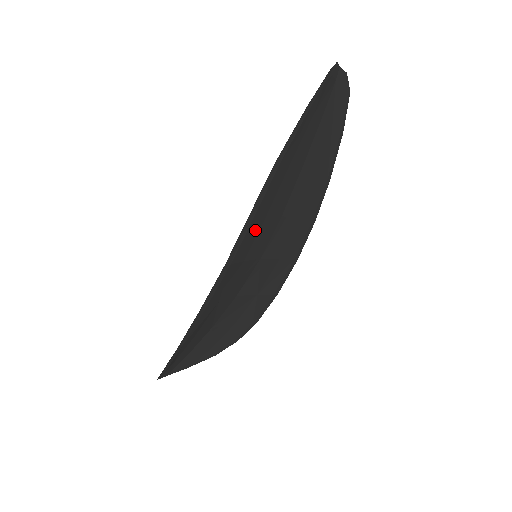
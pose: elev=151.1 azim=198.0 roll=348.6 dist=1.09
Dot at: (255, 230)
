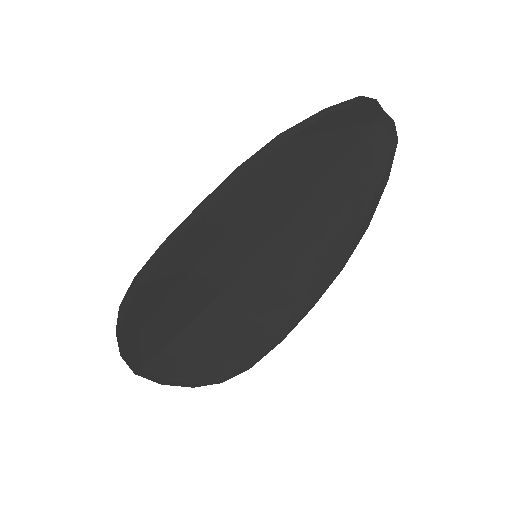
Dot at: (247, 200)
